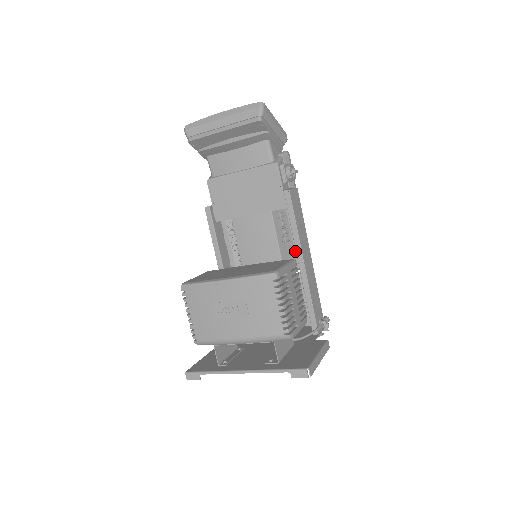
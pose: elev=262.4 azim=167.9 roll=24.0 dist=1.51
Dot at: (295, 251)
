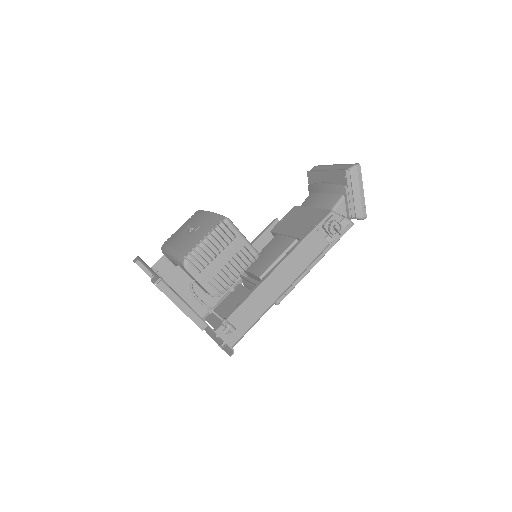
Dot at: occluded
